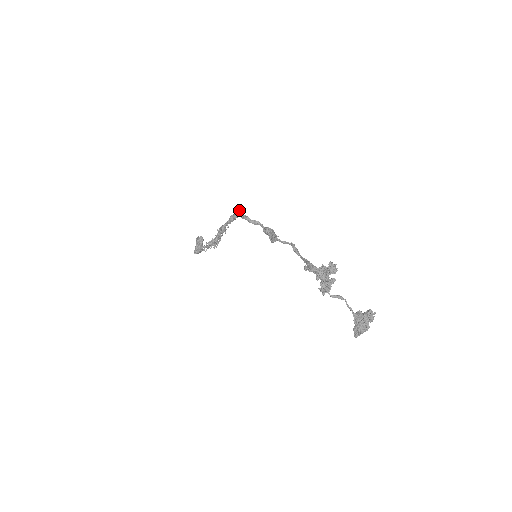
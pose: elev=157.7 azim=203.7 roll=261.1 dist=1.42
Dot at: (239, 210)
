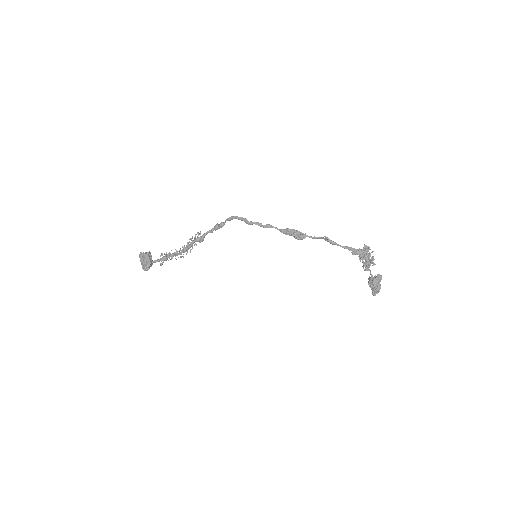
Dot at: (241, 218)
